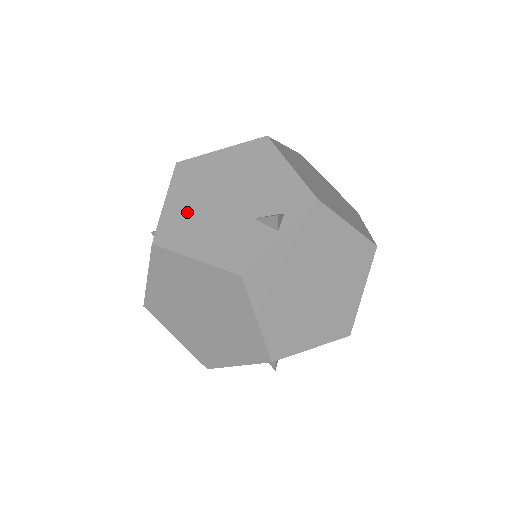
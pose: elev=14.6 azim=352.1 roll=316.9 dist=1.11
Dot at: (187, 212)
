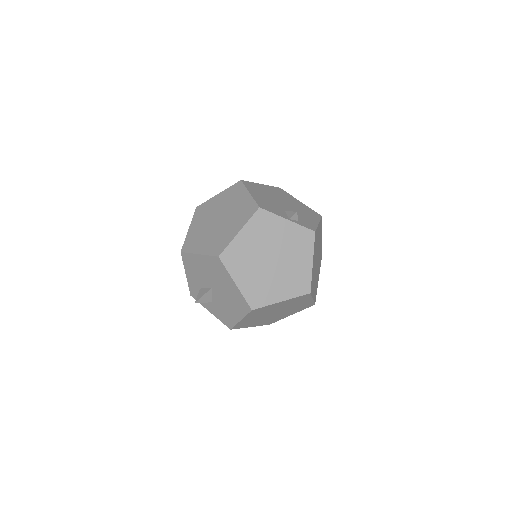
Dot at: (265, 191)
